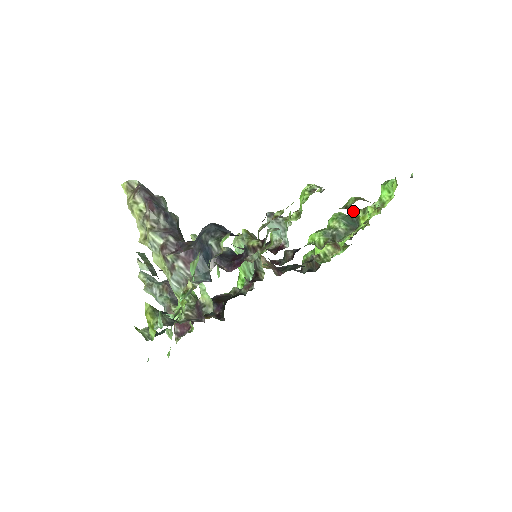
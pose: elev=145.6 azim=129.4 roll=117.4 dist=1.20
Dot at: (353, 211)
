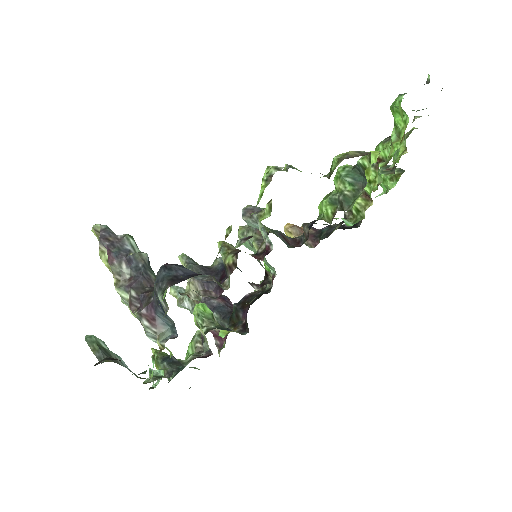
Dot at: (357, 161)
